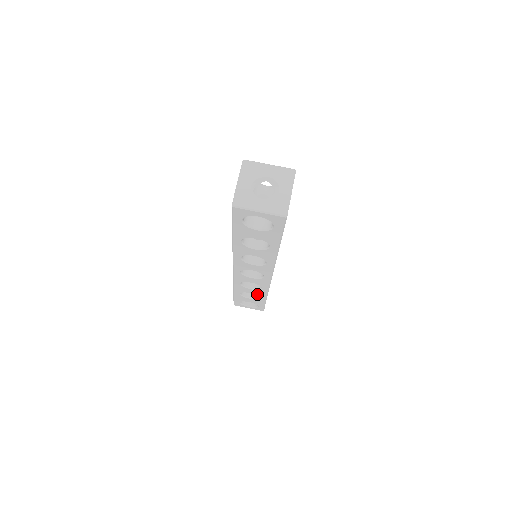
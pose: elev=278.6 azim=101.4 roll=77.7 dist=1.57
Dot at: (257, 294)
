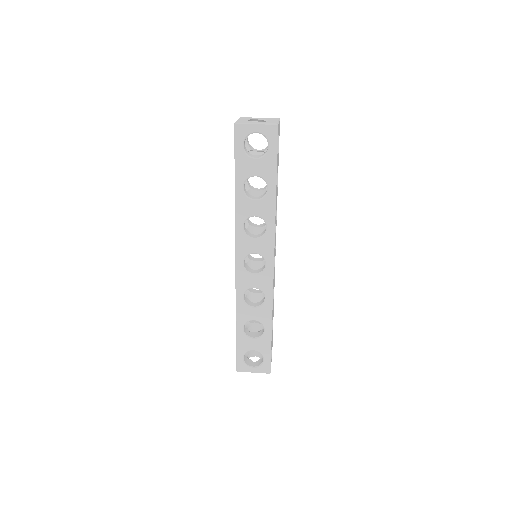
Dot at: (261, 320)
